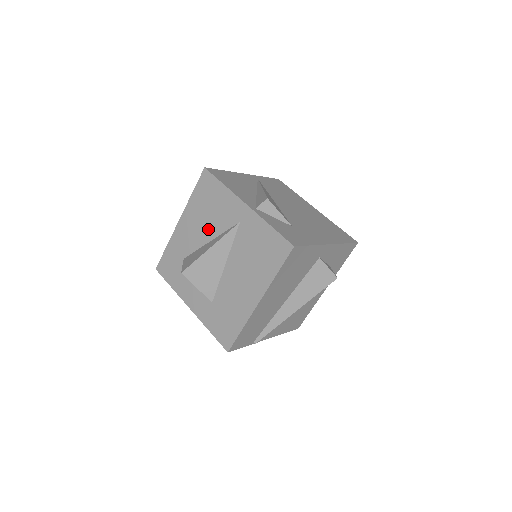
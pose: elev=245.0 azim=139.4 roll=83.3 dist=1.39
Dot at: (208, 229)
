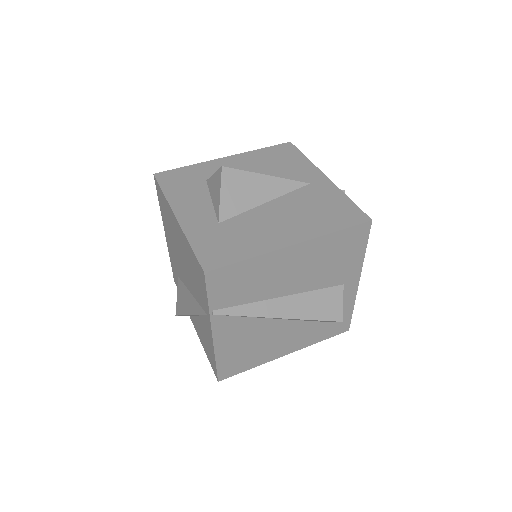
Dot at: occluded
